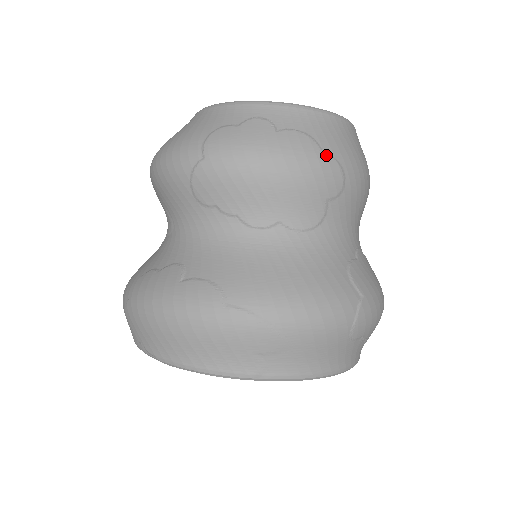
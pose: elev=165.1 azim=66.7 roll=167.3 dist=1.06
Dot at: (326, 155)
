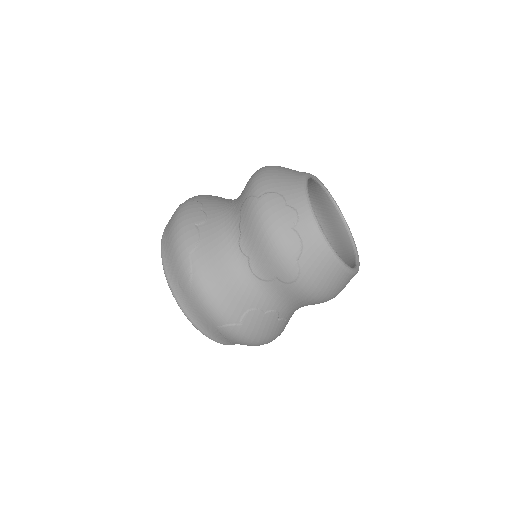
Dot at: (297, 263)
